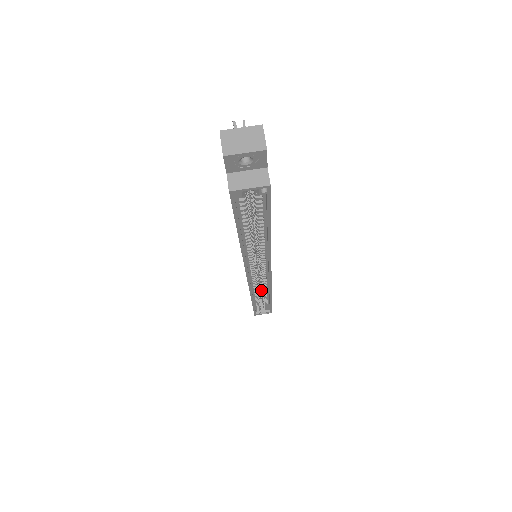
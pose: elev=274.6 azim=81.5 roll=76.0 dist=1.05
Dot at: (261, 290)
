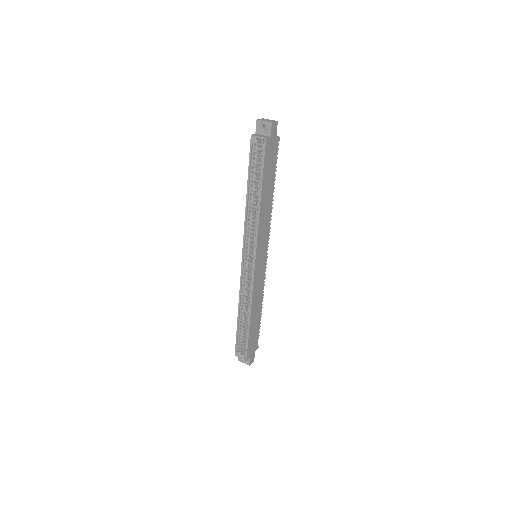
Dot at: (248, 306)
